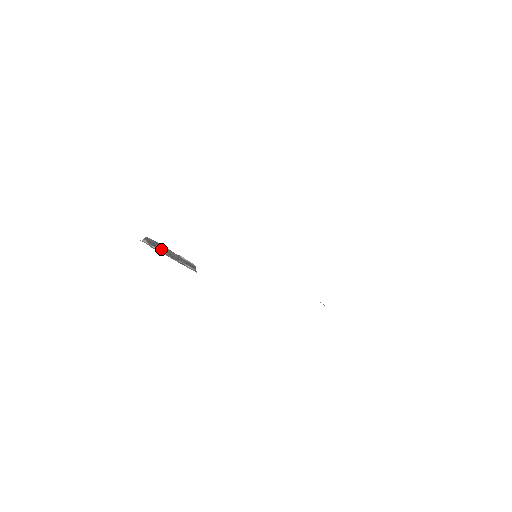
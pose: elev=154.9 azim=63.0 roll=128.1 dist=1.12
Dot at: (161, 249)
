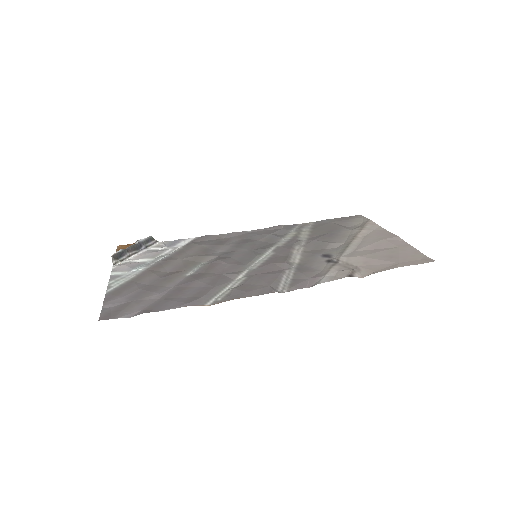
Dot at: (127, 253)
